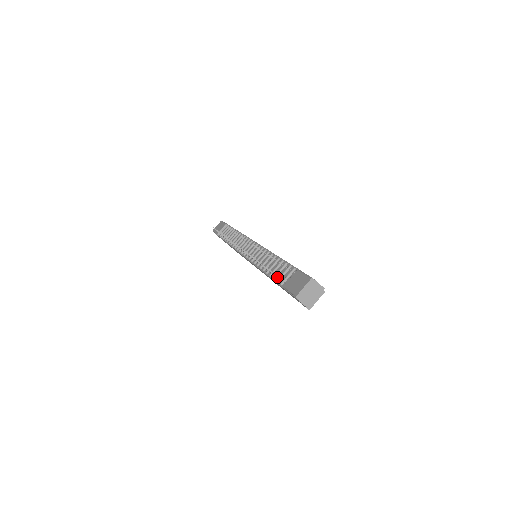
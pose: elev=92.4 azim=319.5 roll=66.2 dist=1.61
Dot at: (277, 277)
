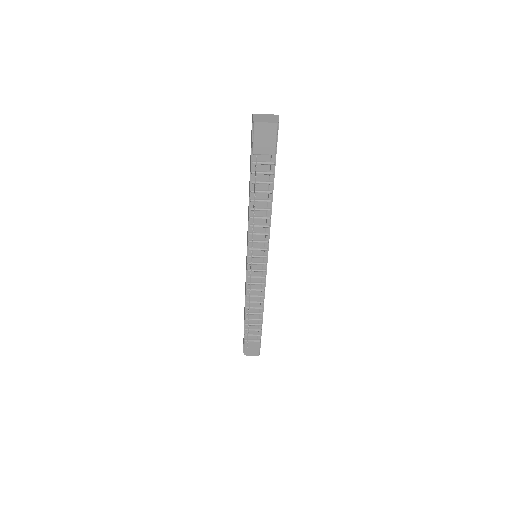
Dot at: occluded
